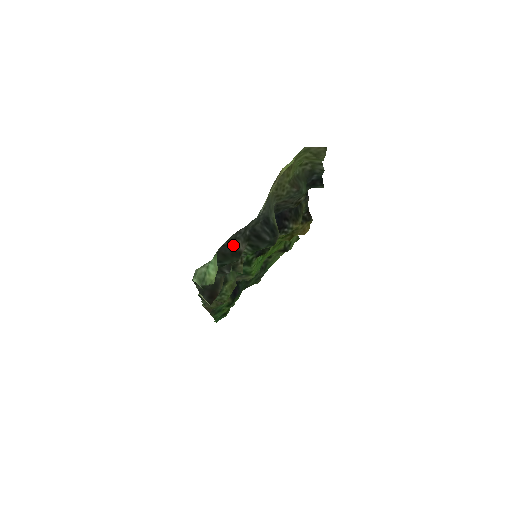
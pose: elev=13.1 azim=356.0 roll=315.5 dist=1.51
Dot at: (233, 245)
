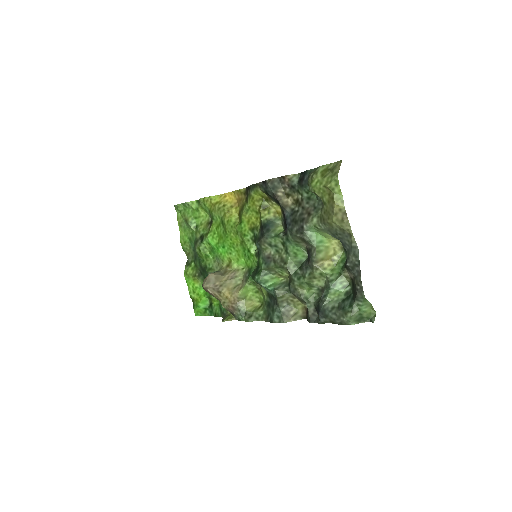
Dot at: (354, 282)
